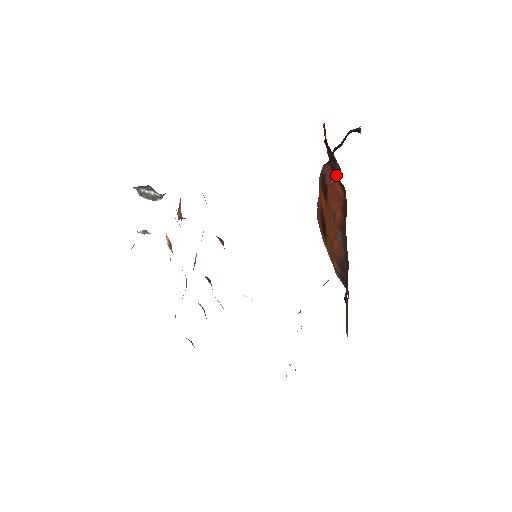
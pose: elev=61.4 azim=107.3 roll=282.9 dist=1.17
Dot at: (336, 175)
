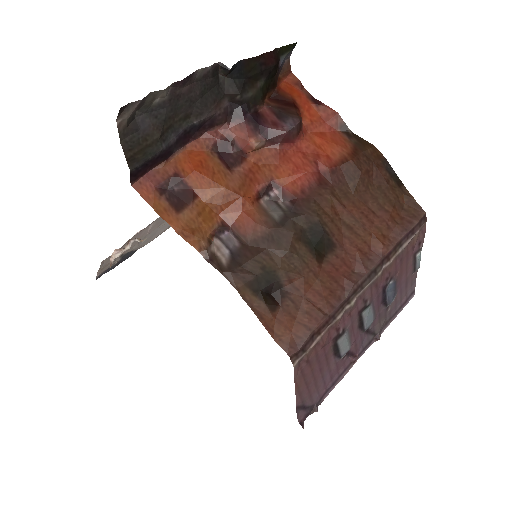
Dot at: (276, 132)
